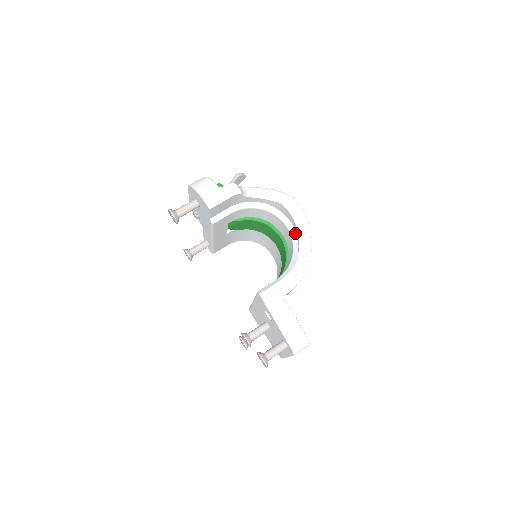
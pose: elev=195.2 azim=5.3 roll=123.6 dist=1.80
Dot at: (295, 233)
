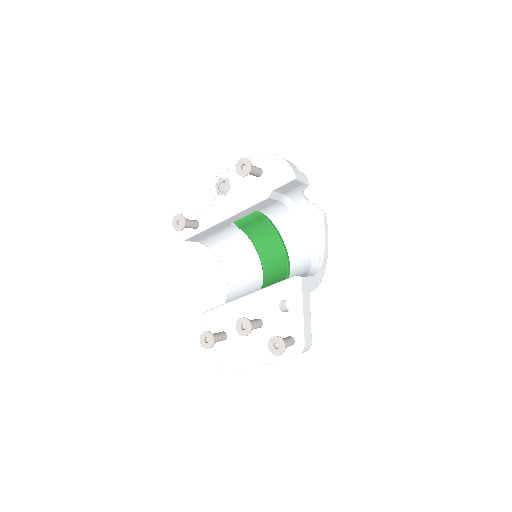
Dot at: (316, 247)
